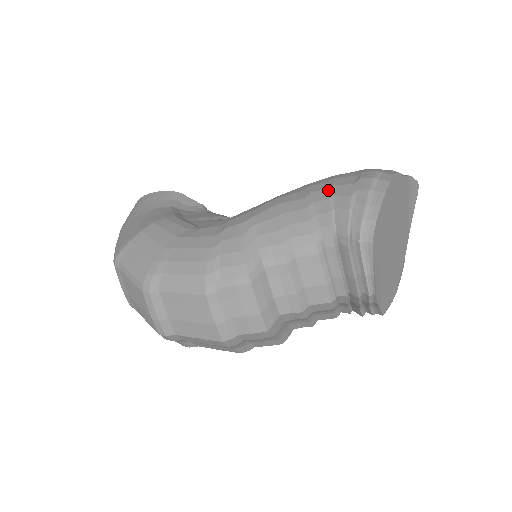
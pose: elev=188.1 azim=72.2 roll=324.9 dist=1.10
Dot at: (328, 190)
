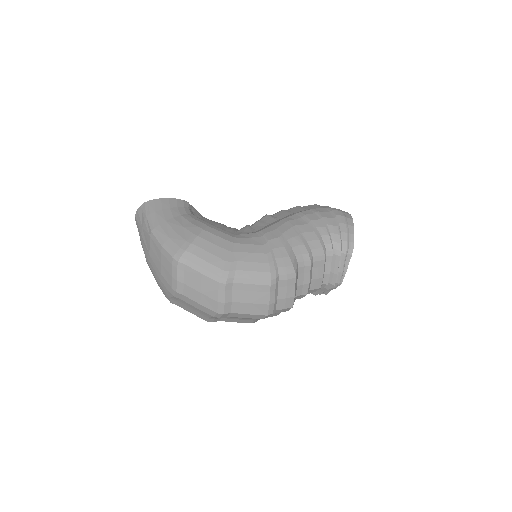
Dot at: (321, 220)
